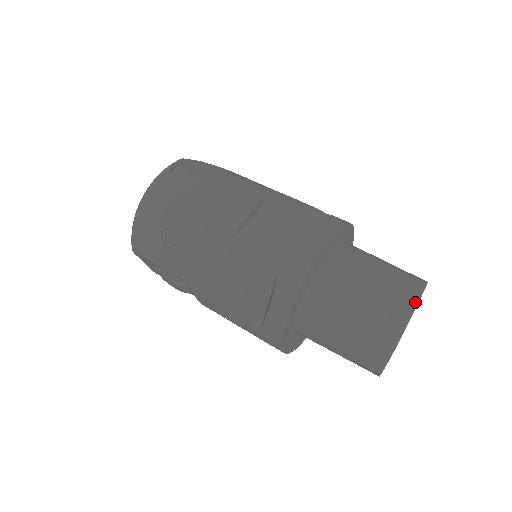
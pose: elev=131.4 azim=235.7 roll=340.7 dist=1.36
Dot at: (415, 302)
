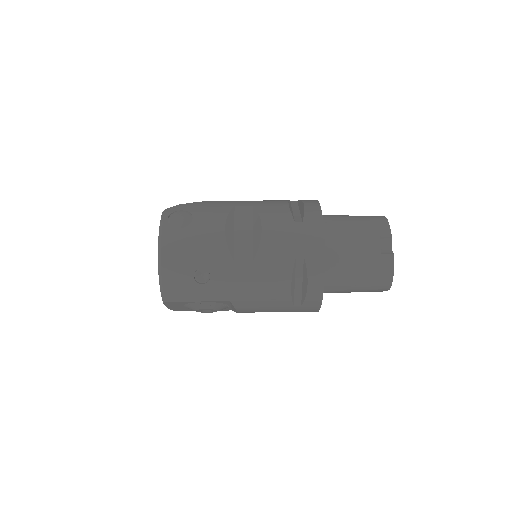
Dot at: occluded
